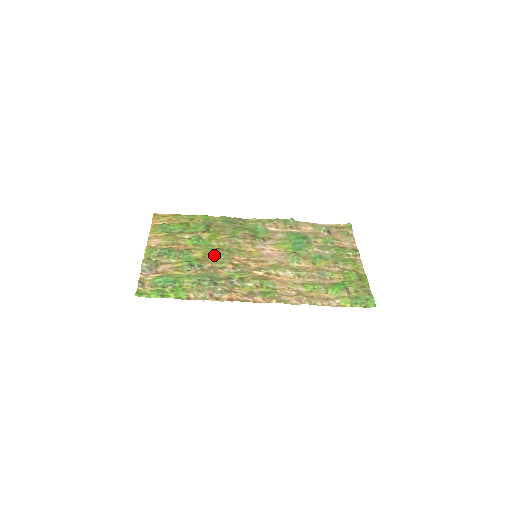
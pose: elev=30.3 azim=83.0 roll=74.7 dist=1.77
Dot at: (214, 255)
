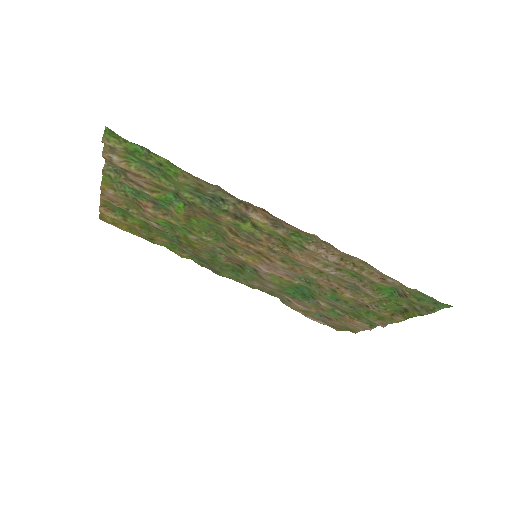
Dot at: (202, 223)
